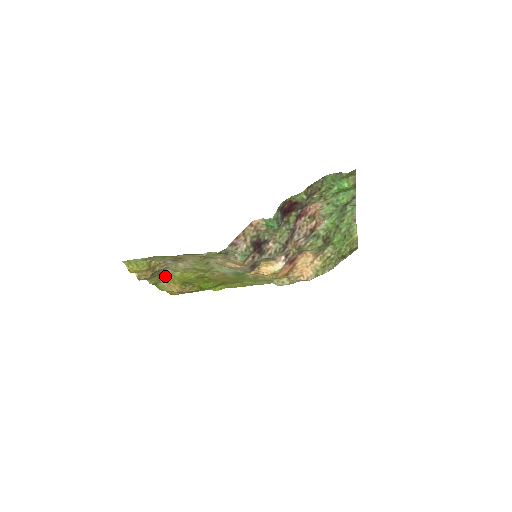
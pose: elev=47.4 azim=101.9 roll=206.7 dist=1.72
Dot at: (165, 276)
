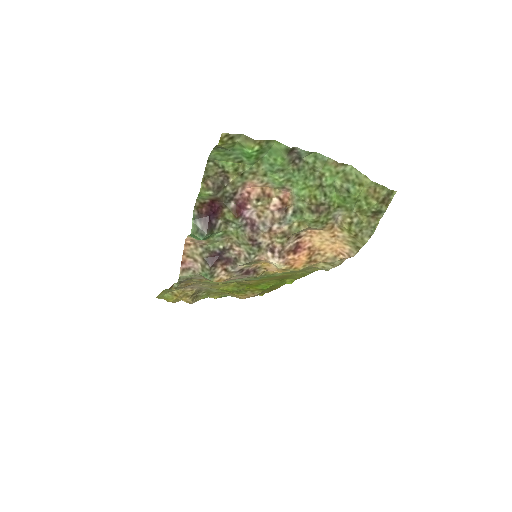
Dot at: (215, 291)
